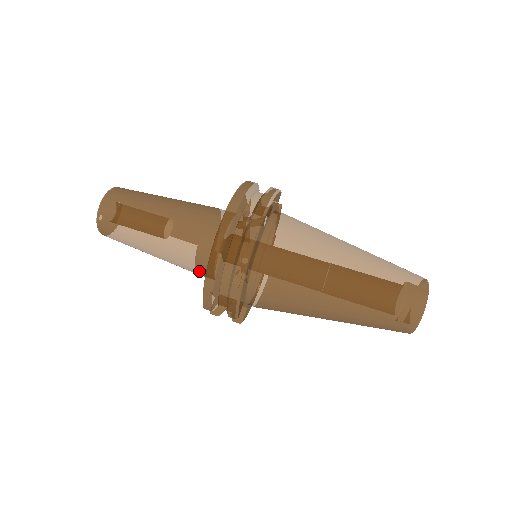
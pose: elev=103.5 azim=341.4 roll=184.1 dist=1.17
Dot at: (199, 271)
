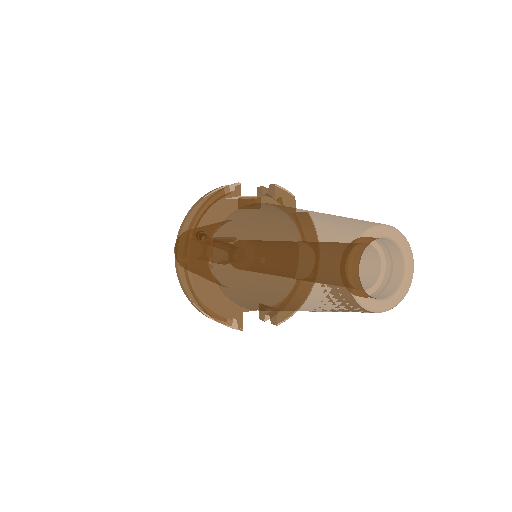
Dot at: occluded
